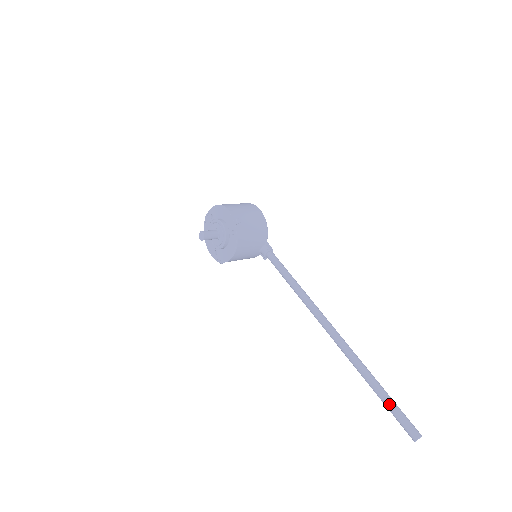
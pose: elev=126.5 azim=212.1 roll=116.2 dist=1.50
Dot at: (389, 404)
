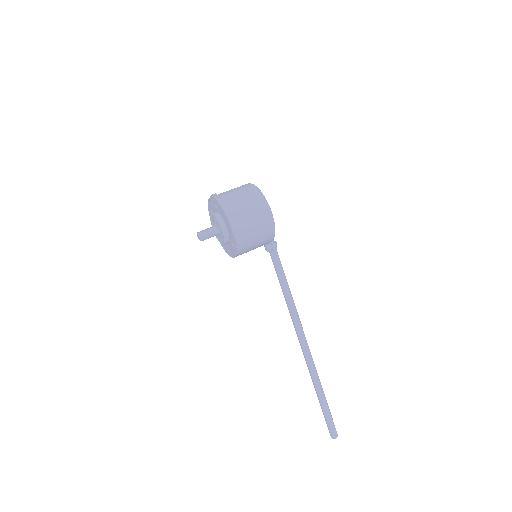
Dot at: (324, 413)
